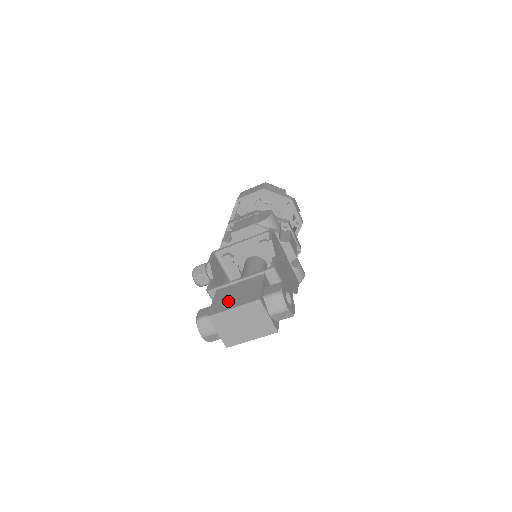
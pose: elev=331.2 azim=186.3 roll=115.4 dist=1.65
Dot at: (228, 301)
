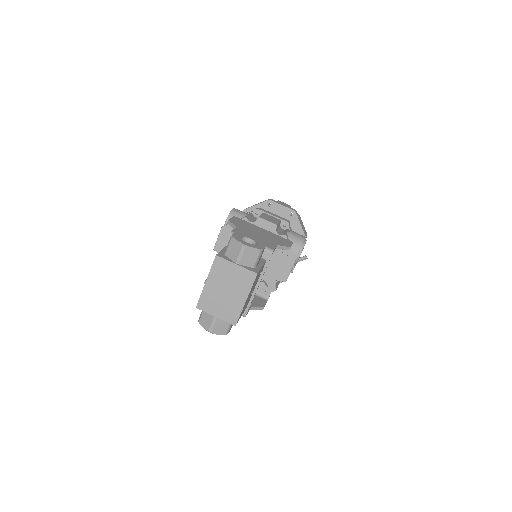
Dot at: occluded
